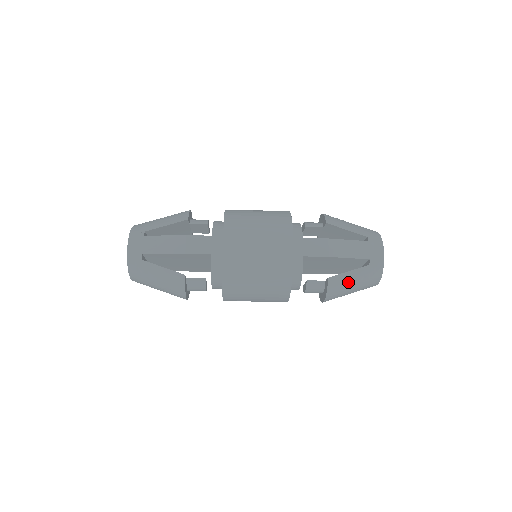
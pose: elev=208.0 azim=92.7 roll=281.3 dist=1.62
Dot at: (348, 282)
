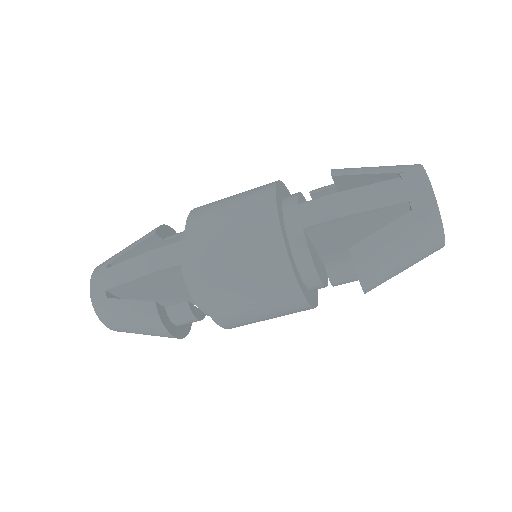
Dot at: (386, 247)
